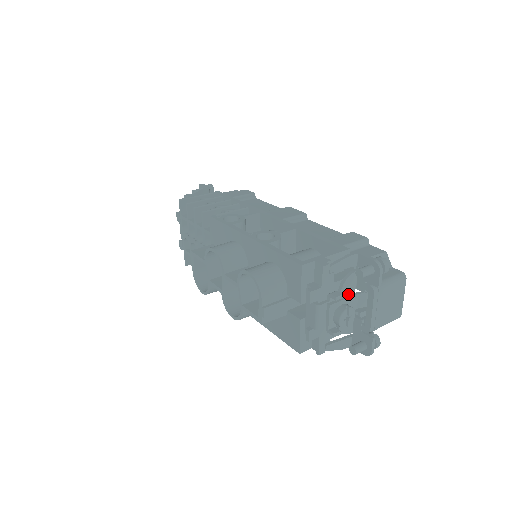
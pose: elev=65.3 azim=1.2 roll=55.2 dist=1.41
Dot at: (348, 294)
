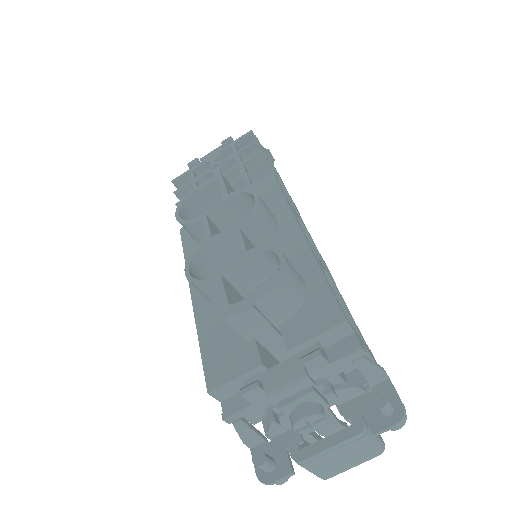
Dot at: (330, 401)
